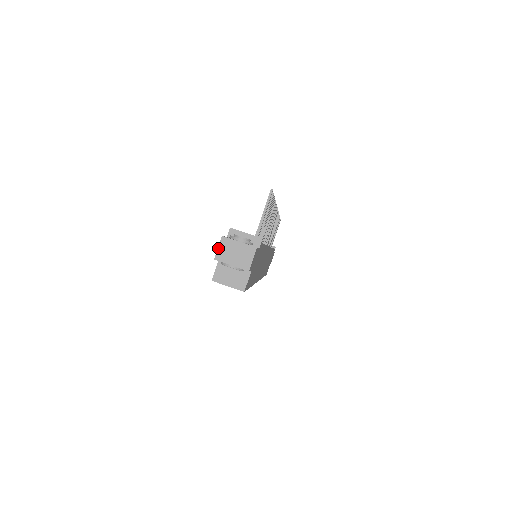
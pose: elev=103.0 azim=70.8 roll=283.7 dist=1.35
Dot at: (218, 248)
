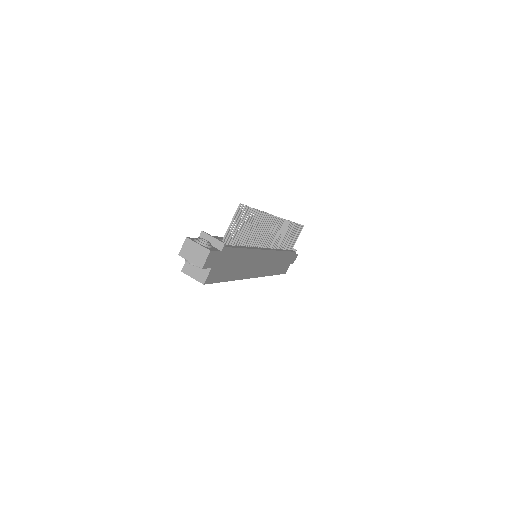
Dot at: (182, 246)
